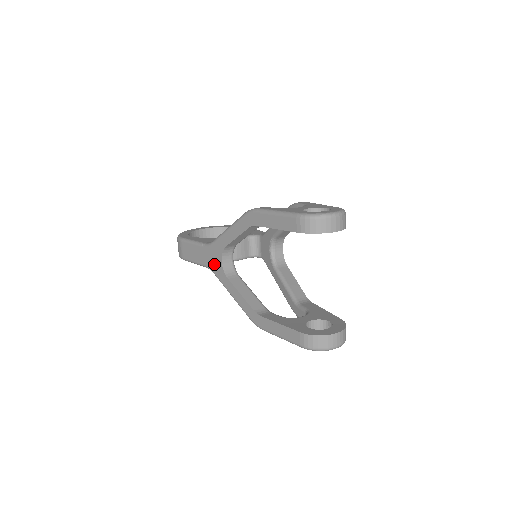
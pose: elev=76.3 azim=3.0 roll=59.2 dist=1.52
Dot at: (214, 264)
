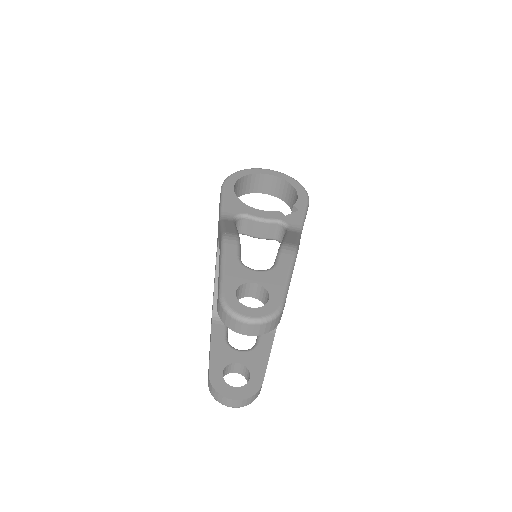
Dot at: (217, 240)
